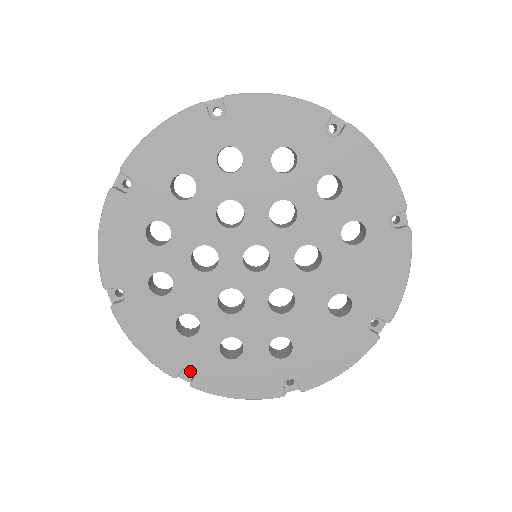
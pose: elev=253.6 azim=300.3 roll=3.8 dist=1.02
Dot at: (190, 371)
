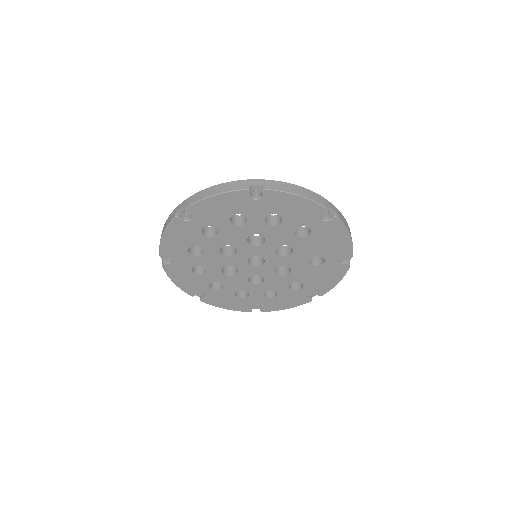
Dot at: occluded
